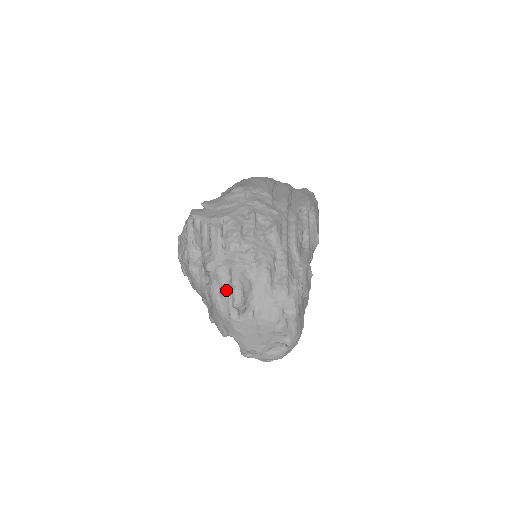
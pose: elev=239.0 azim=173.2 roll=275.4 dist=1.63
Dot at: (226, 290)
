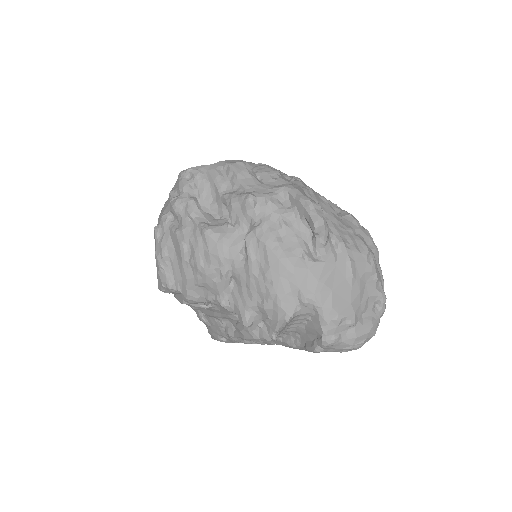
Dot at: (288, 222)
